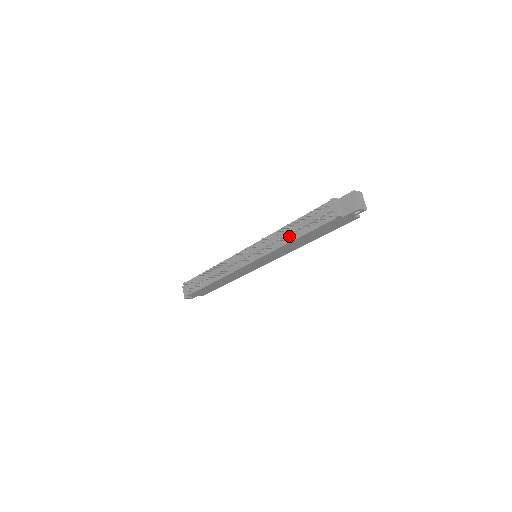
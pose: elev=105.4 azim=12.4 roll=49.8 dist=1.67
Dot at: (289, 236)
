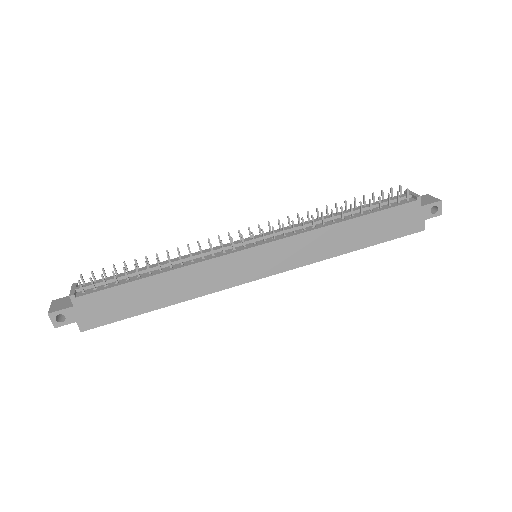
Dot at: (342, 214)
